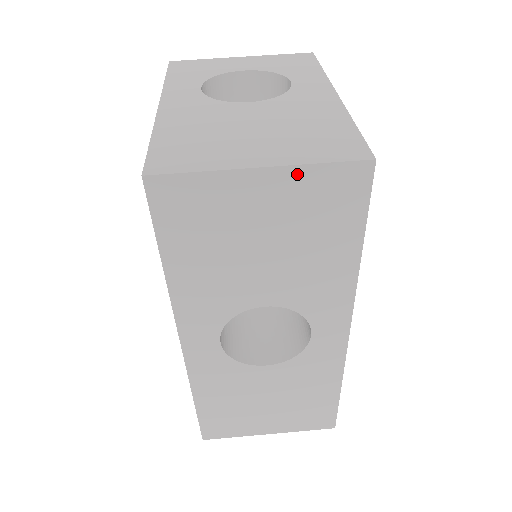
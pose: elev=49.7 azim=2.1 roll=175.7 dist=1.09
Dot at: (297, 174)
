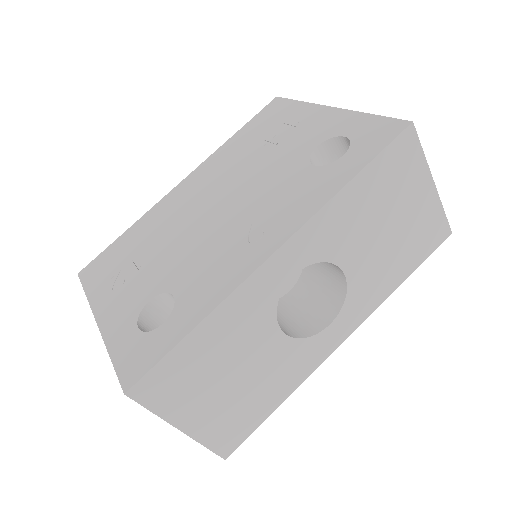
Dot at: (436, 204)
